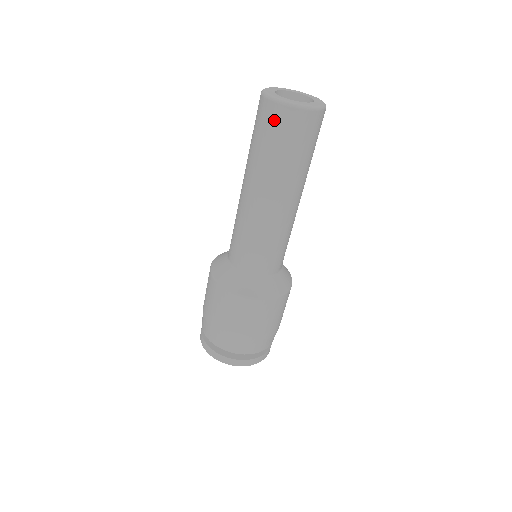
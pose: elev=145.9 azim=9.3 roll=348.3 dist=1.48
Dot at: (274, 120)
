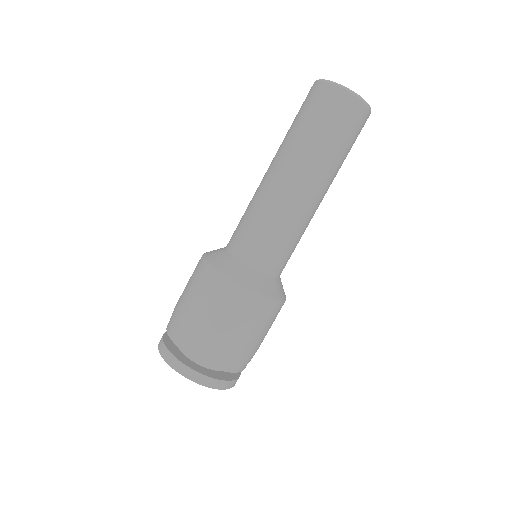
Dot at: (306, 97)
